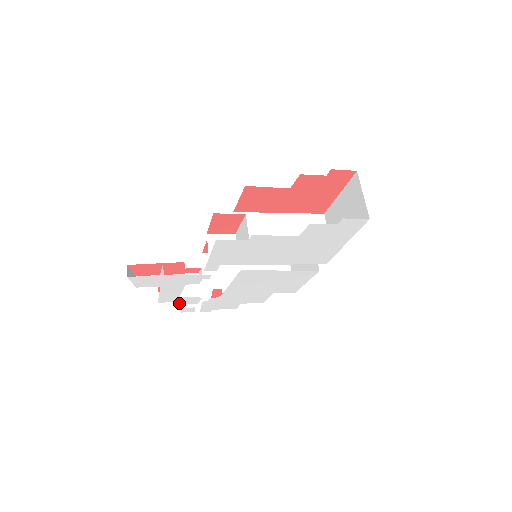
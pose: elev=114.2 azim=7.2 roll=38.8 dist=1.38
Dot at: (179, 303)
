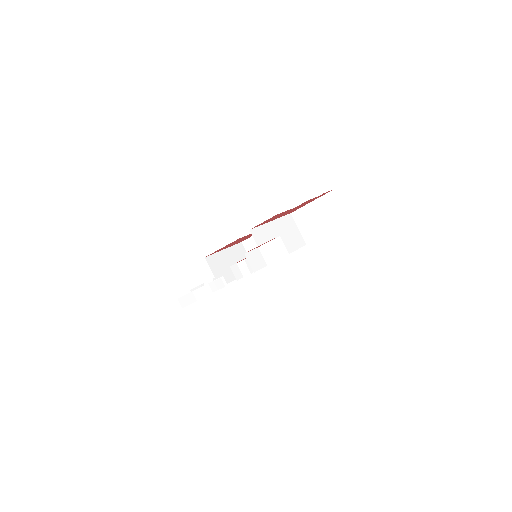
Dot at: occluded
